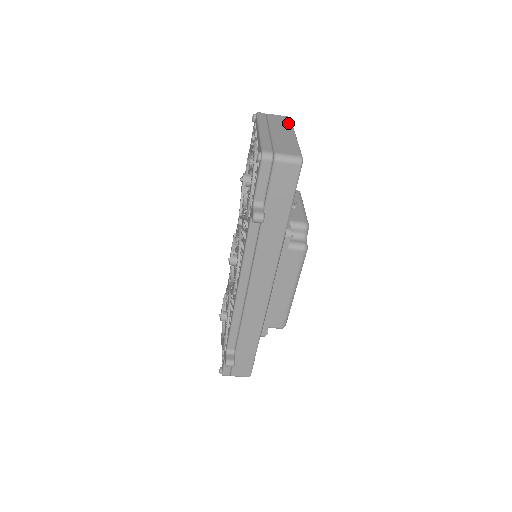
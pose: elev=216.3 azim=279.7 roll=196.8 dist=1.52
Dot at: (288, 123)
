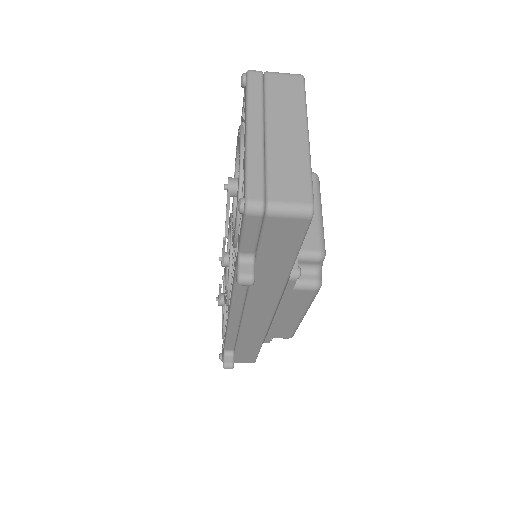
Dot at: (298, 98)
